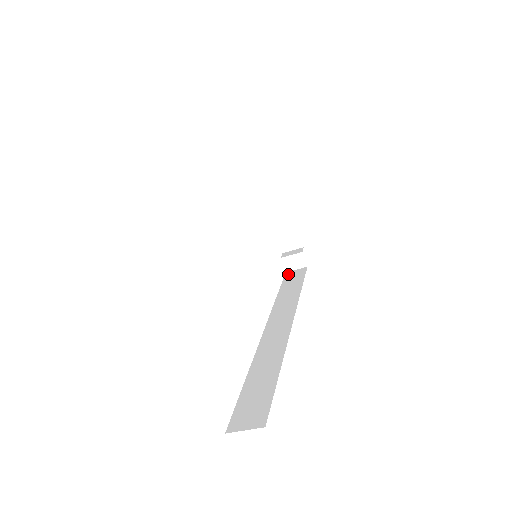
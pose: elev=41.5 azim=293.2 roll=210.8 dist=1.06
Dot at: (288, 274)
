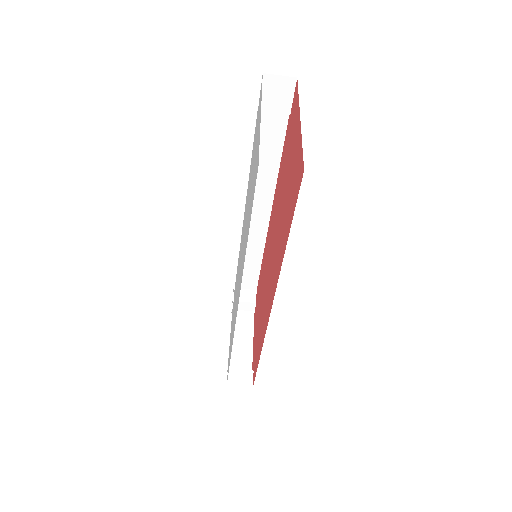
Dot at: occluded
